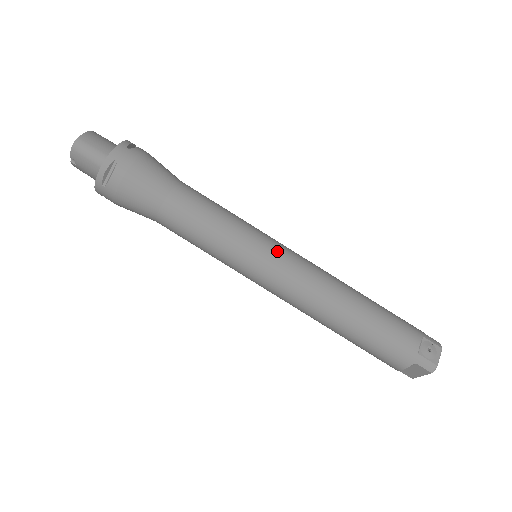
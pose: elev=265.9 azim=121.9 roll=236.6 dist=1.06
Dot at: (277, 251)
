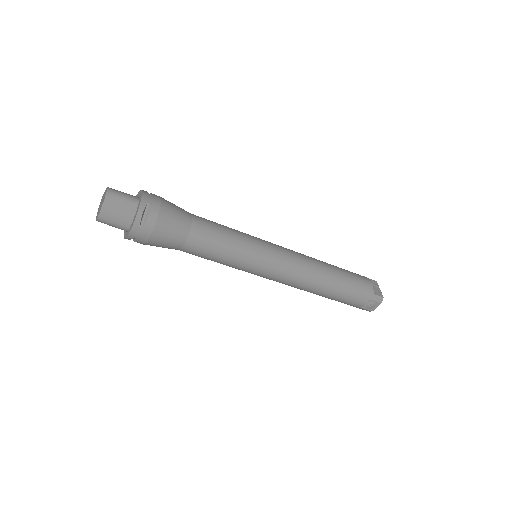
Dot at: (269, 270)
